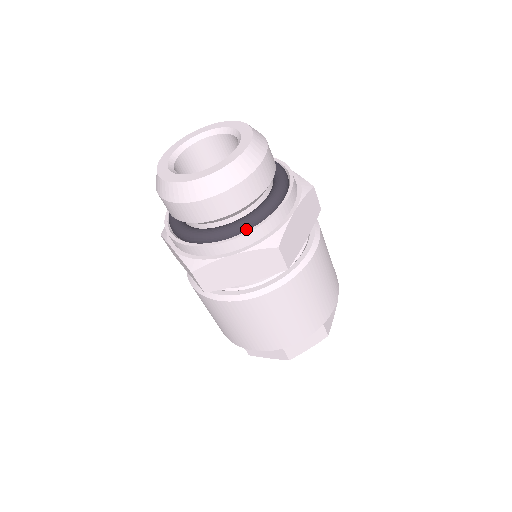
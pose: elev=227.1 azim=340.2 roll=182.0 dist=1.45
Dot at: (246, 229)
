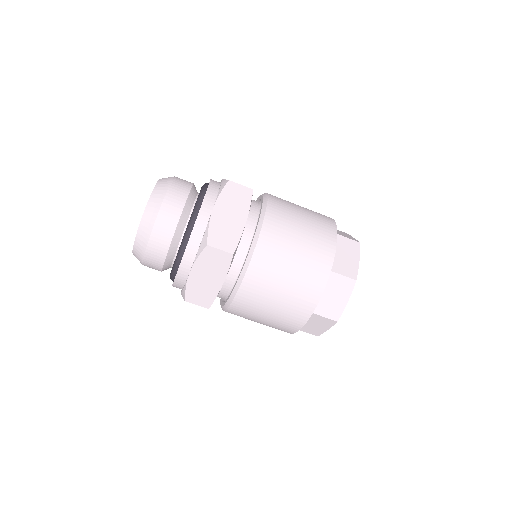
Dot at: (185, 248)
